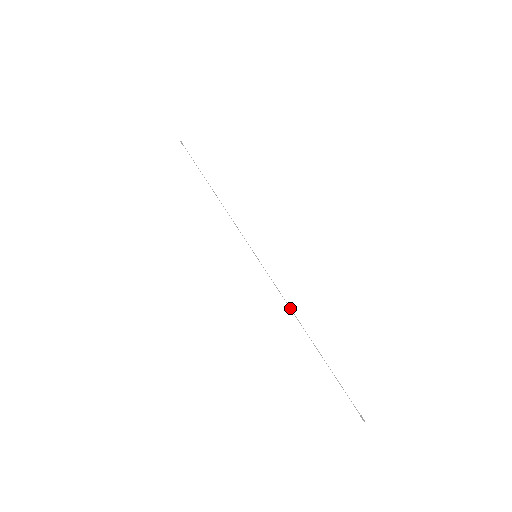
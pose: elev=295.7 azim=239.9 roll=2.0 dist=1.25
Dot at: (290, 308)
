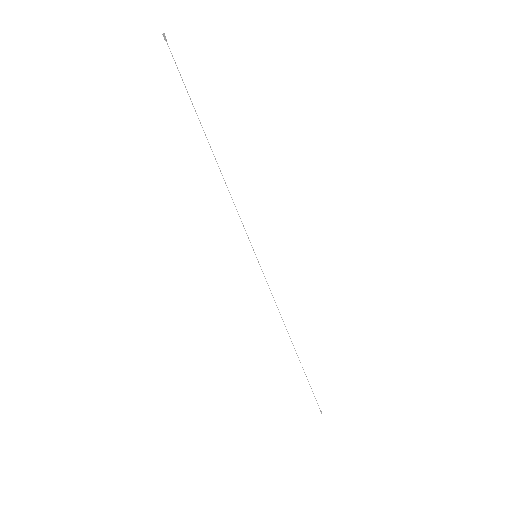
Dot at: (282, 319)
